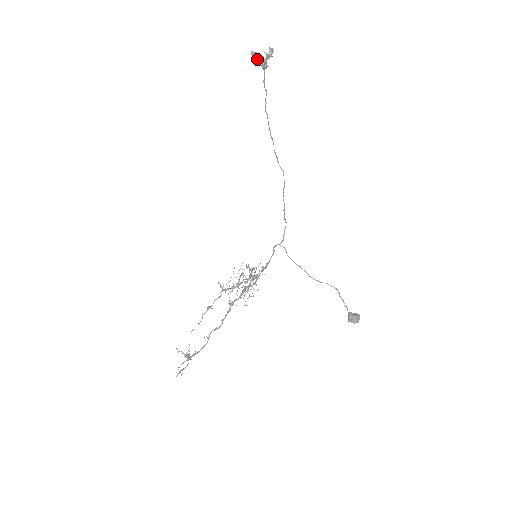
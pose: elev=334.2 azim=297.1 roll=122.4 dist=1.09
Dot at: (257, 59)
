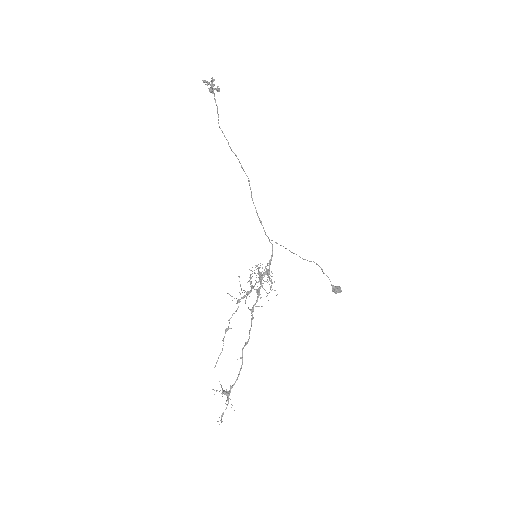
Dot at: (210, 84)
